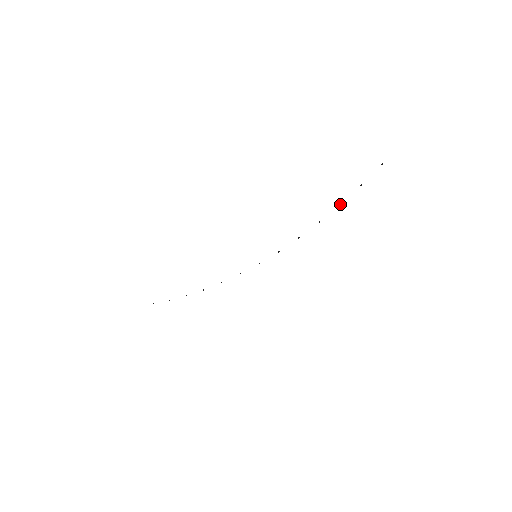
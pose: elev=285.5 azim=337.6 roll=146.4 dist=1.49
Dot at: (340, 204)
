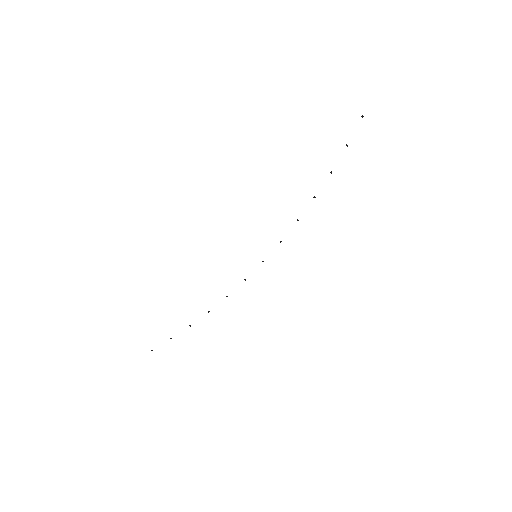
Dot at: (331, 172)
